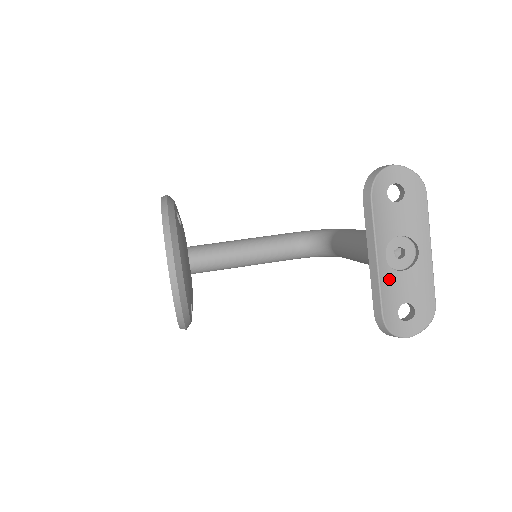
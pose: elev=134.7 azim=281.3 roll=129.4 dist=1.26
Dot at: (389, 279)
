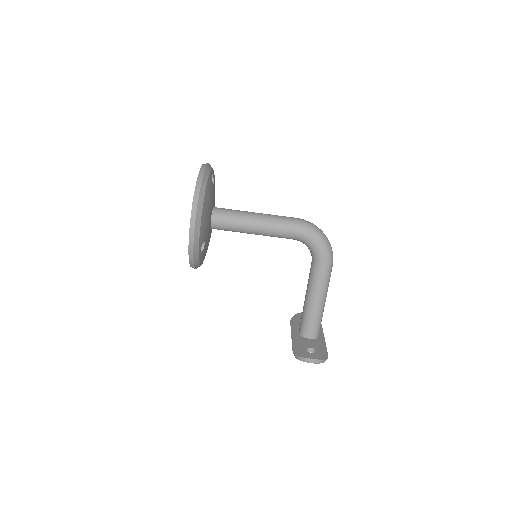
Dot at: occluded
